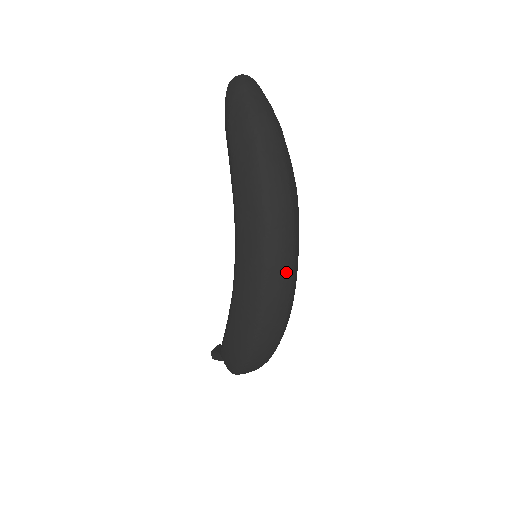
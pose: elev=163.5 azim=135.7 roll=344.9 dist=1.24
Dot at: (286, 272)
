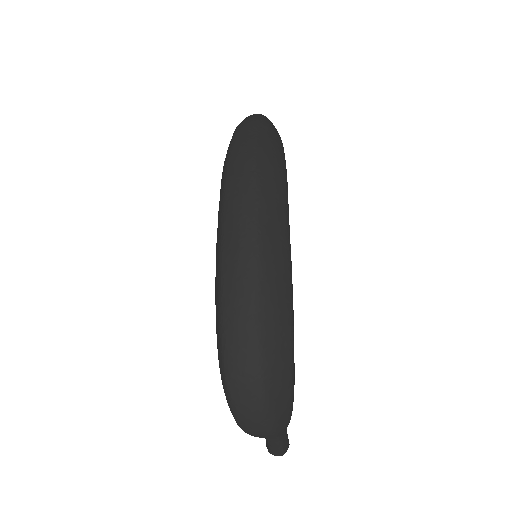
Dot at: (244, 233)
